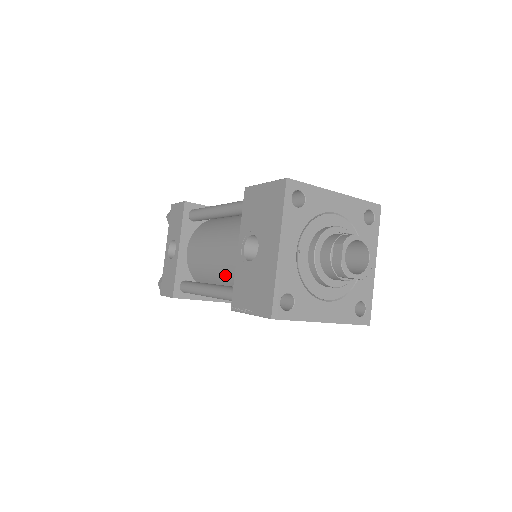
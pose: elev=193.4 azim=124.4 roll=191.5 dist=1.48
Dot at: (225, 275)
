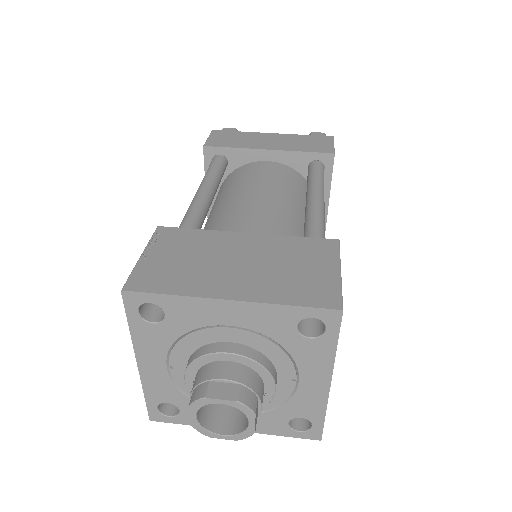
Dot at: occluded
